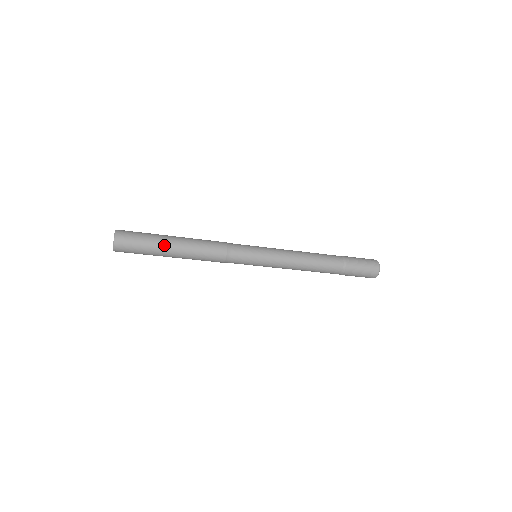
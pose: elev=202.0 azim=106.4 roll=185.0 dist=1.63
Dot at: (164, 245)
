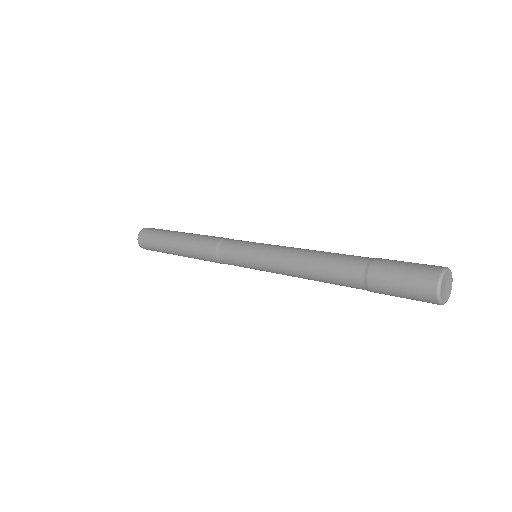
Dot at: (169, 237)
